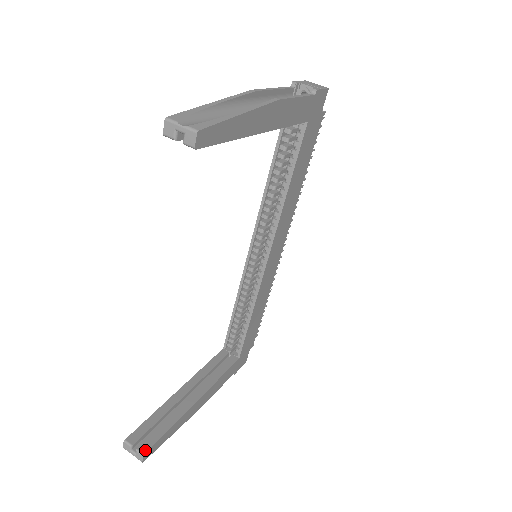
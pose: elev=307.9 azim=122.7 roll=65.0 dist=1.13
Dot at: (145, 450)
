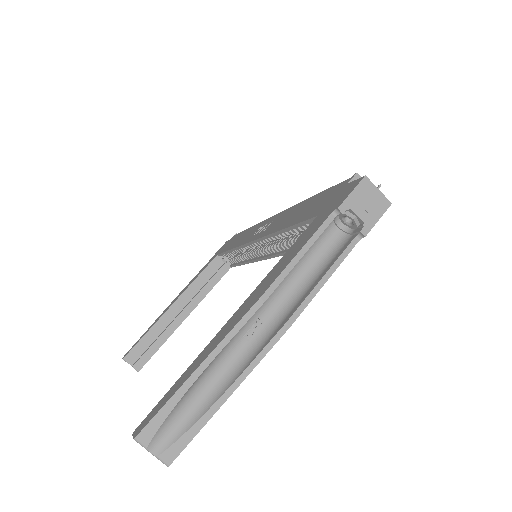
Dot at: (139, 368)
